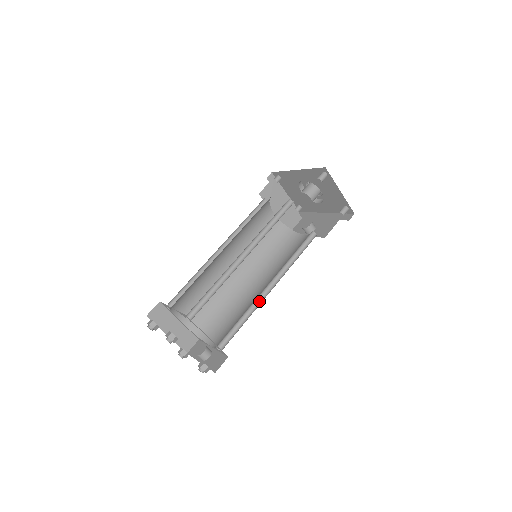
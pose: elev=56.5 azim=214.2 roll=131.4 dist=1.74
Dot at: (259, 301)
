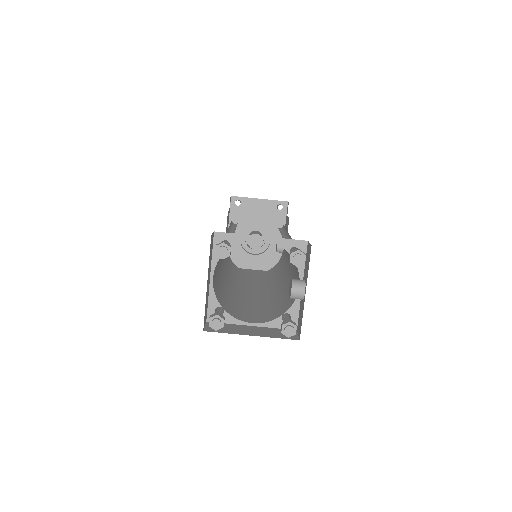
Dot at: occluded
